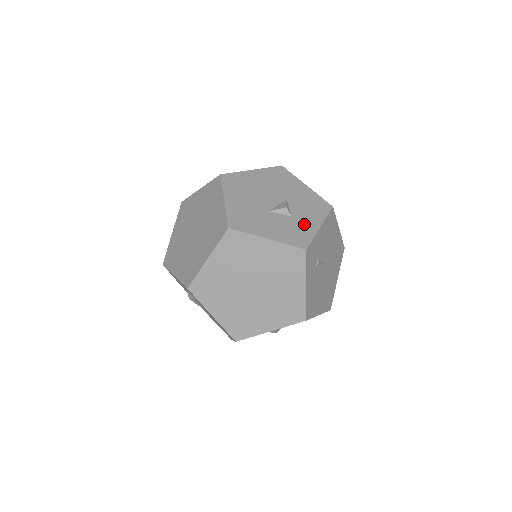
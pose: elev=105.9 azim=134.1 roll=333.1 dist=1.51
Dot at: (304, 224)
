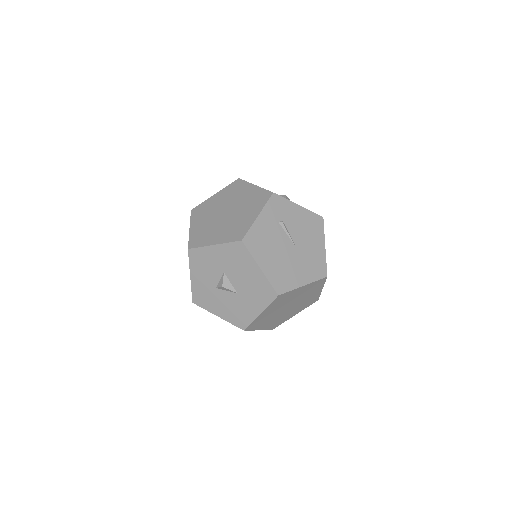
Dot at: occluded
